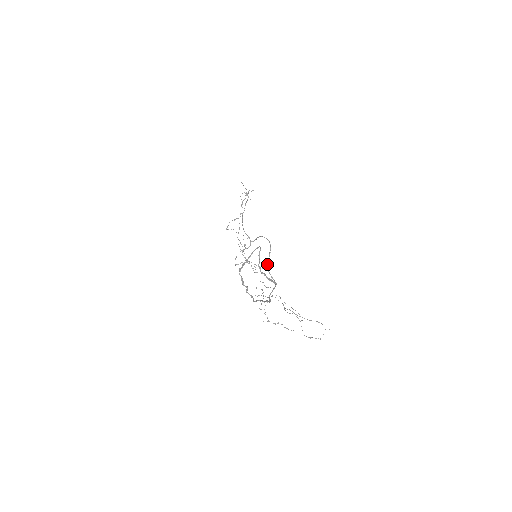
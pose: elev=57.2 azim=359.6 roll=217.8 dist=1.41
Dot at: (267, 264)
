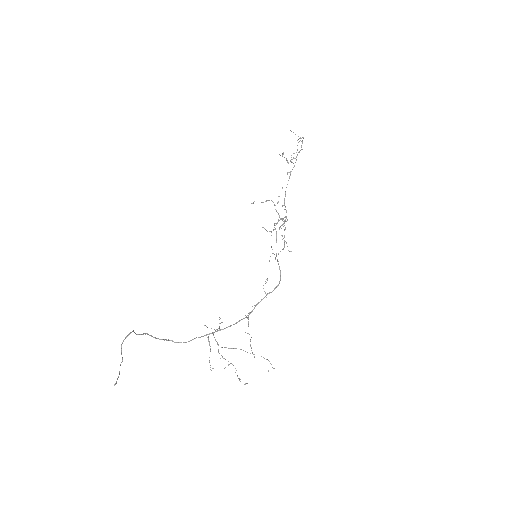
Dot at: (277, 259)
